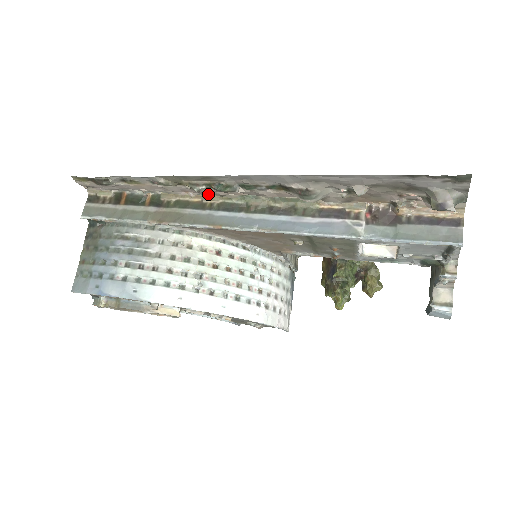
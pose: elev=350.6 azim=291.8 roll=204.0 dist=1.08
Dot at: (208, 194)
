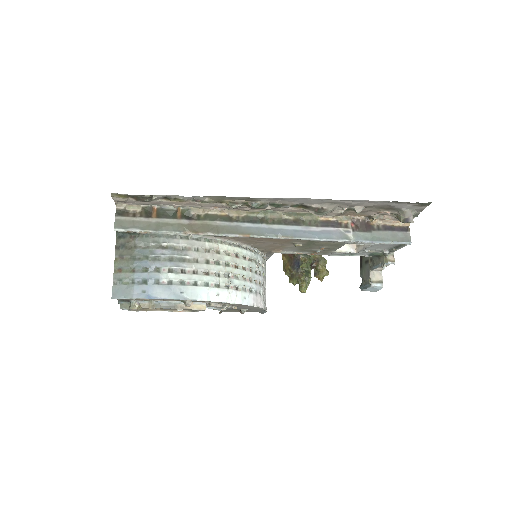
Dot at: (234, 209)
